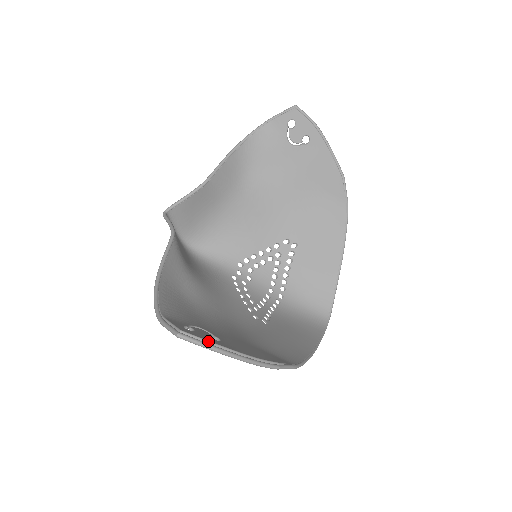
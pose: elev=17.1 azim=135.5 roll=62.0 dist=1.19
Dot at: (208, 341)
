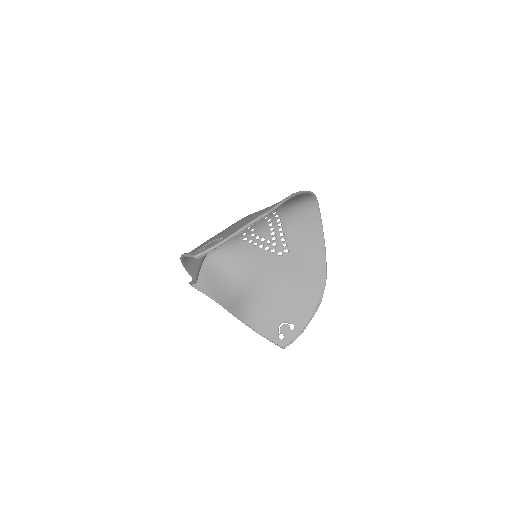
Dot at: (294, 340)
